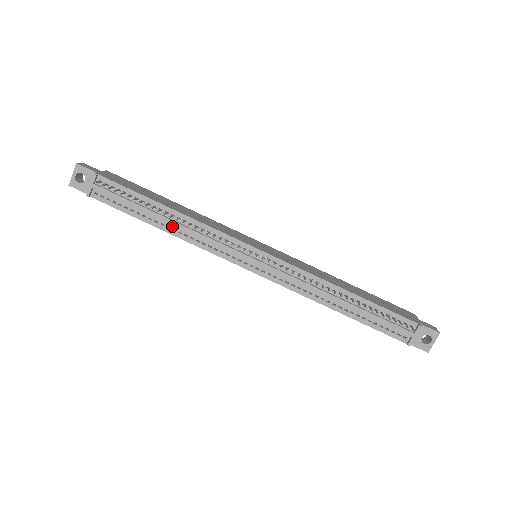
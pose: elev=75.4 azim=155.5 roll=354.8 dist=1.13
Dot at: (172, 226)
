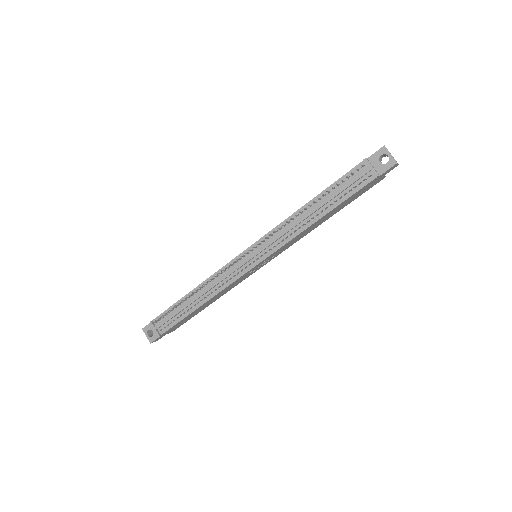
Dot at: (202, 297)
